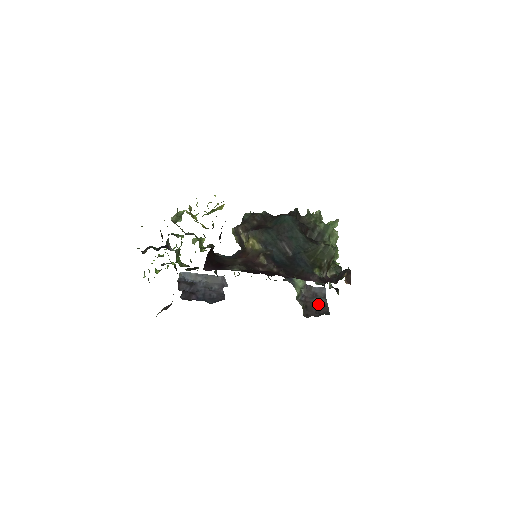
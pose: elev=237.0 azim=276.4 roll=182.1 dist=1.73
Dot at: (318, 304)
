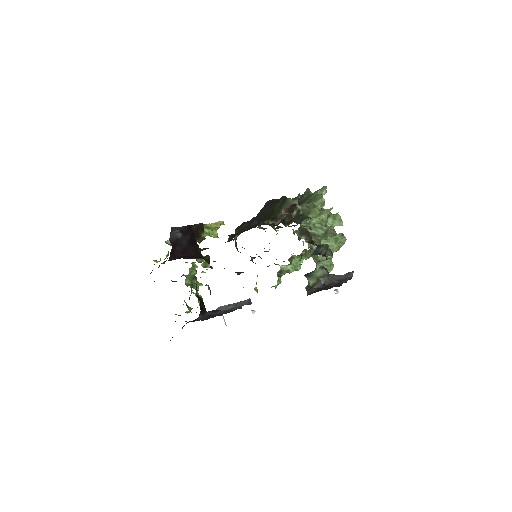
Dot at: (334, 284)
